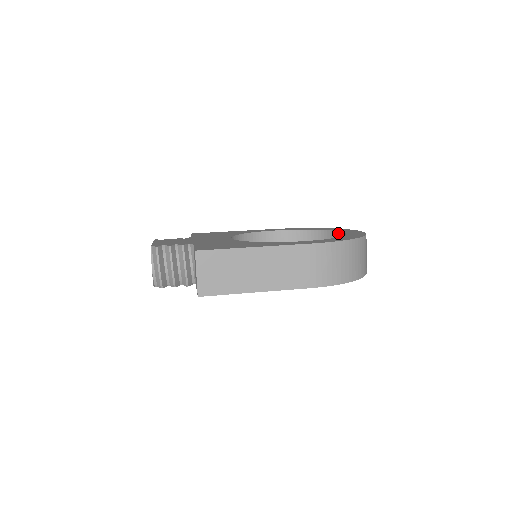
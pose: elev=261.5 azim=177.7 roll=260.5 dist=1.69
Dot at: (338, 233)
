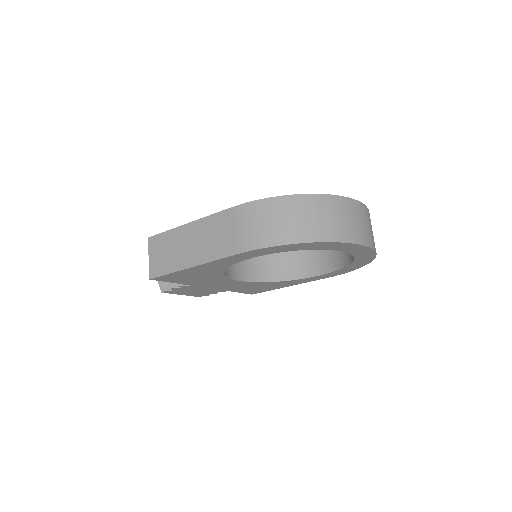
Dot at: occluded
